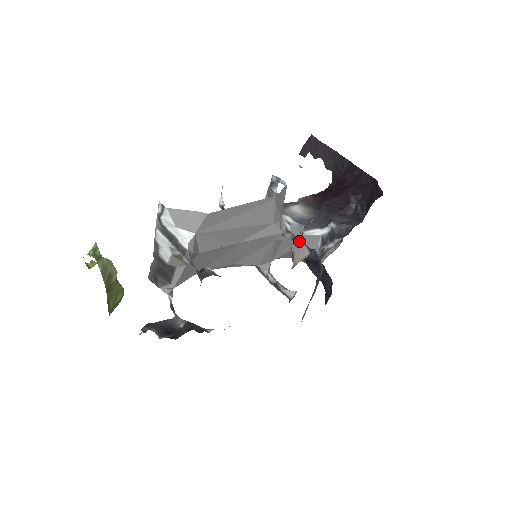
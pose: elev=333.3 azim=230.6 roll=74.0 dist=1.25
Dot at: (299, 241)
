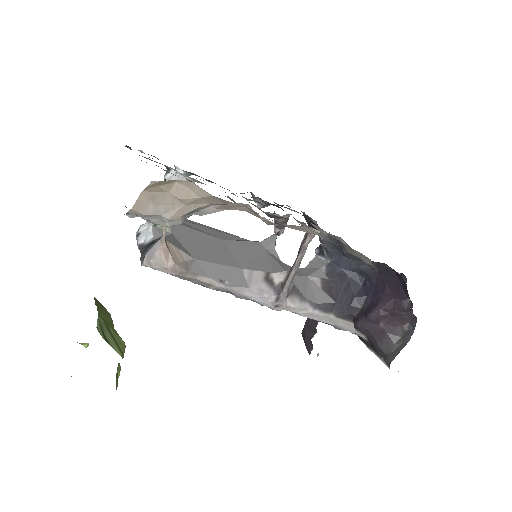
Dot at: occluded
